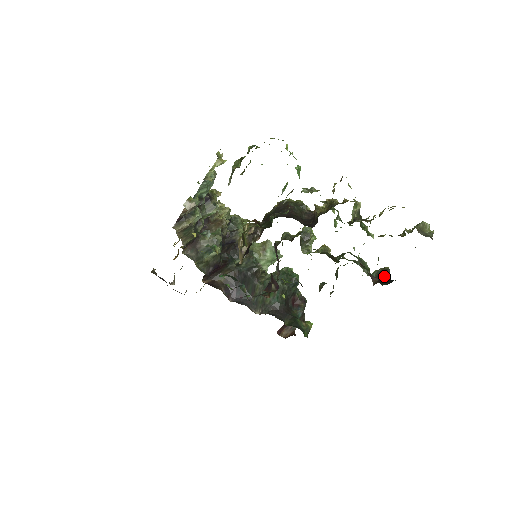
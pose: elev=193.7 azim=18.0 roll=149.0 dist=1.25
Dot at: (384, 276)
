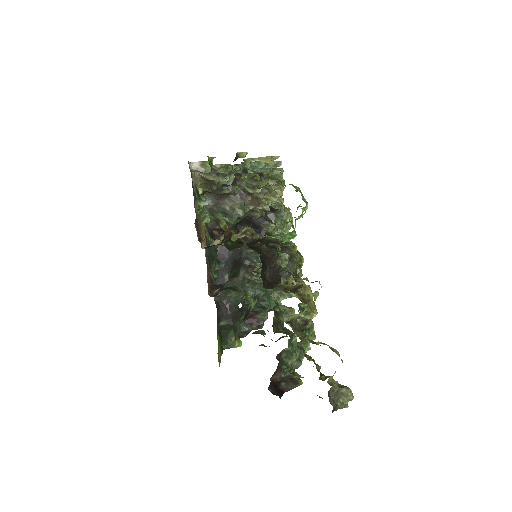
Dot at: (286, 384)
